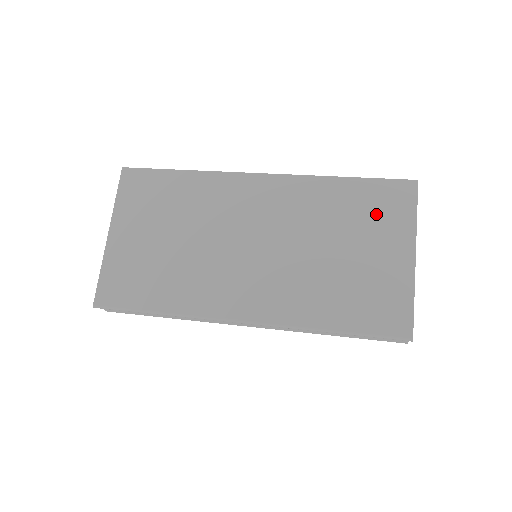
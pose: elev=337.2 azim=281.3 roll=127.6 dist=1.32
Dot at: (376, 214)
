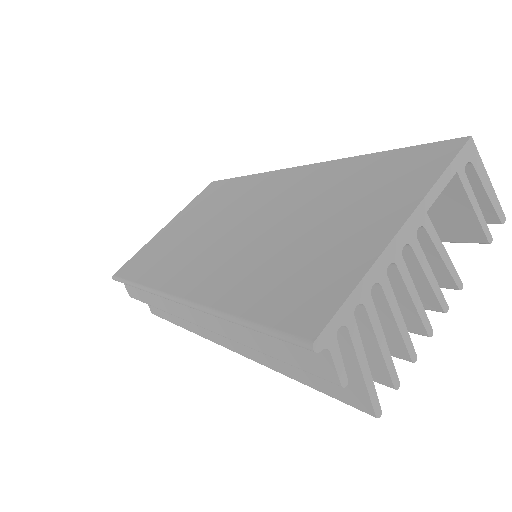
Dot at: (383, 183)
